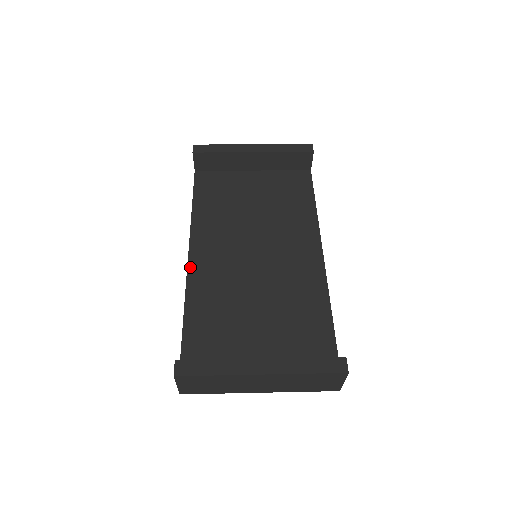
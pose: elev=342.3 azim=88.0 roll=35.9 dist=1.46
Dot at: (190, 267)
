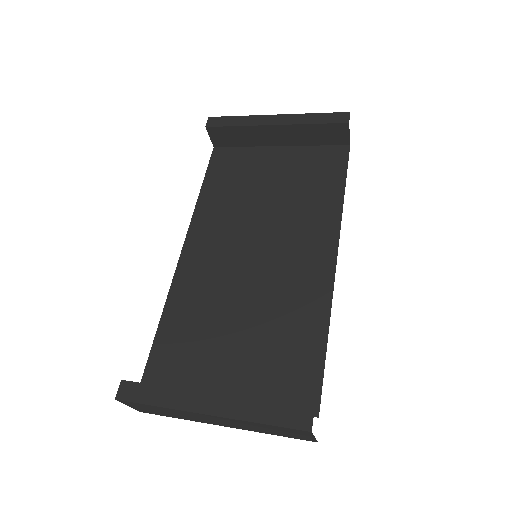
Dot at: (180, 265)
